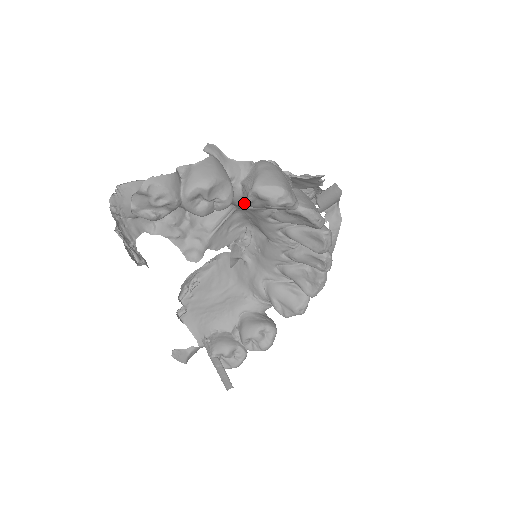
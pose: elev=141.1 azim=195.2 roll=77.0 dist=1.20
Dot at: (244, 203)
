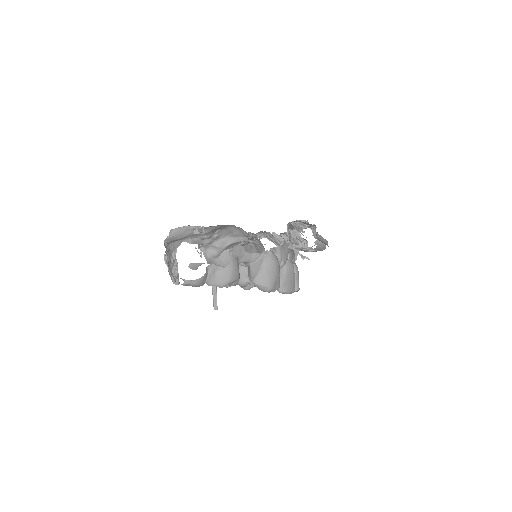
Dot at: occluded
